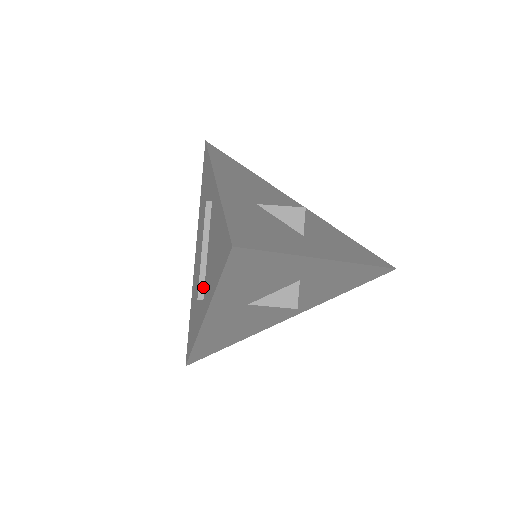
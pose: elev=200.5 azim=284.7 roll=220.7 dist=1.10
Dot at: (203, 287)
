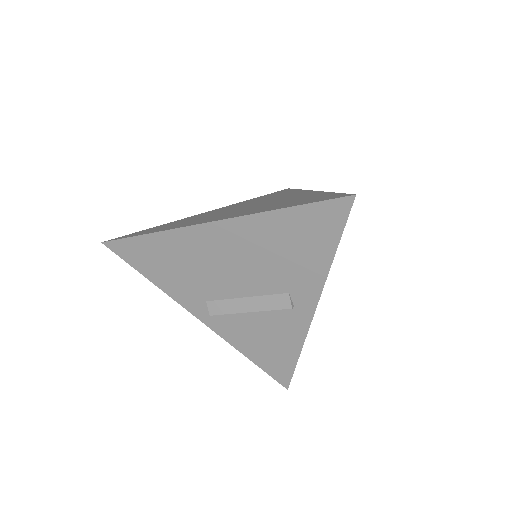
Dot at: (222, 313)
